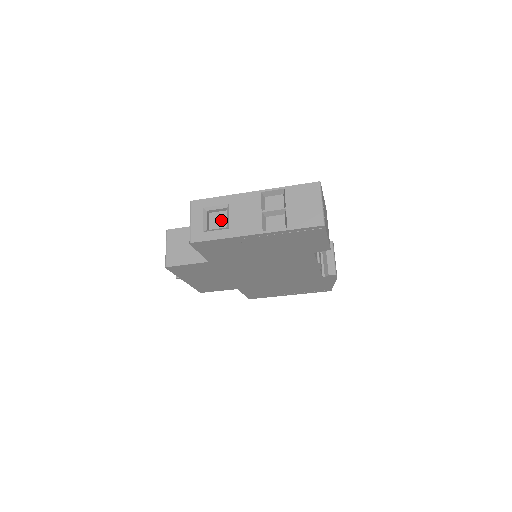
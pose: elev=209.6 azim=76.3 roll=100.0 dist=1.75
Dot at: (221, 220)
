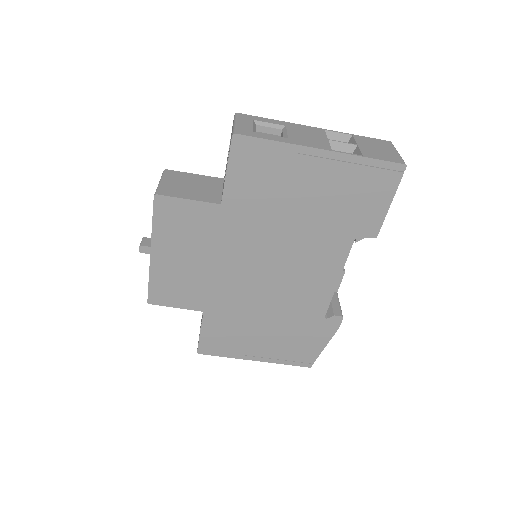
Dot at: occluded
